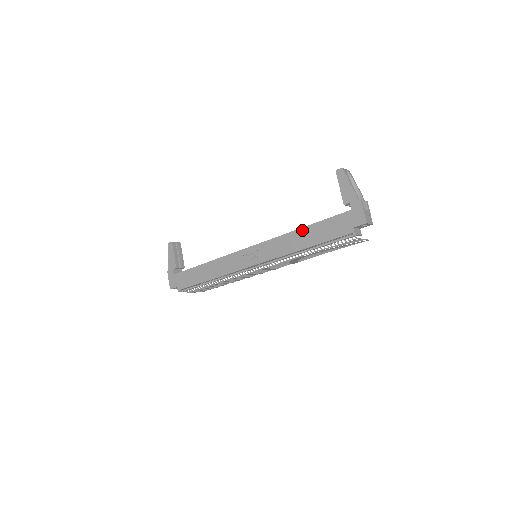
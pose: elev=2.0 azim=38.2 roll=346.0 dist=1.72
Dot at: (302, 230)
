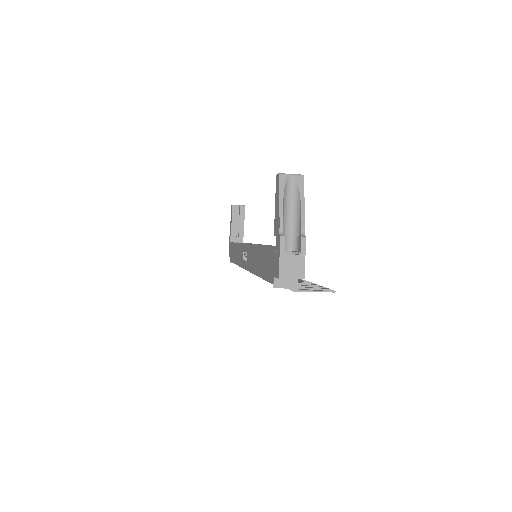
Dot at: (259, 249)
